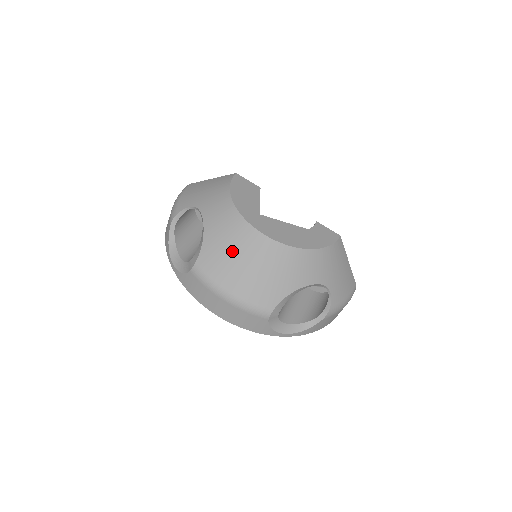
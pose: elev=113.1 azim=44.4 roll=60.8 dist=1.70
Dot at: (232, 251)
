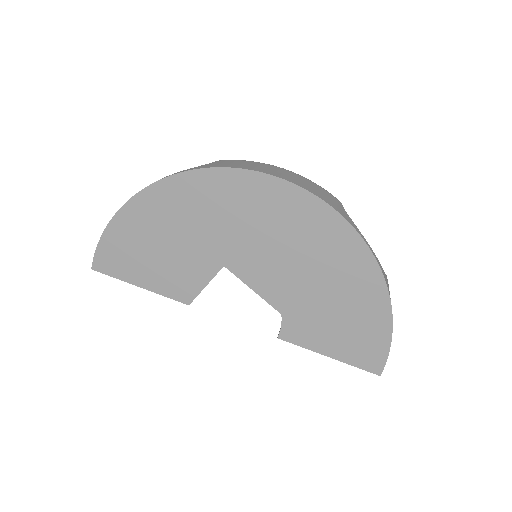
Dot at: occluded
